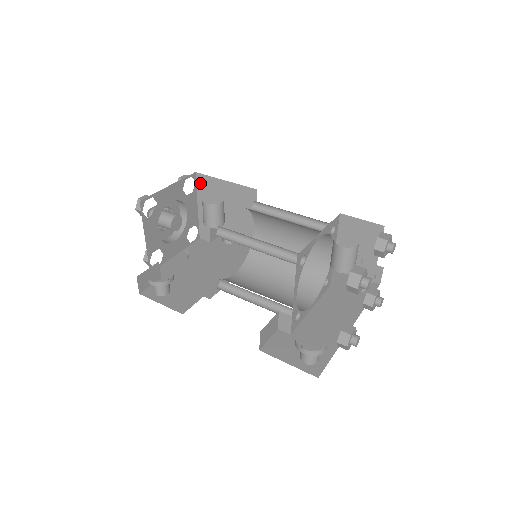
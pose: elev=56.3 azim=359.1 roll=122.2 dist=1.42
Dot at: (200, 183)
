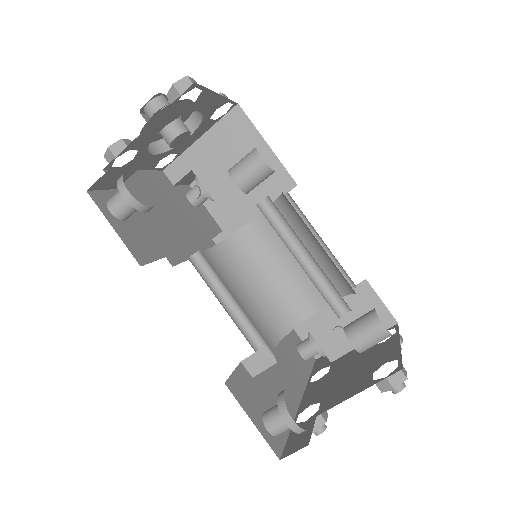
Dot at: (231, 119)
